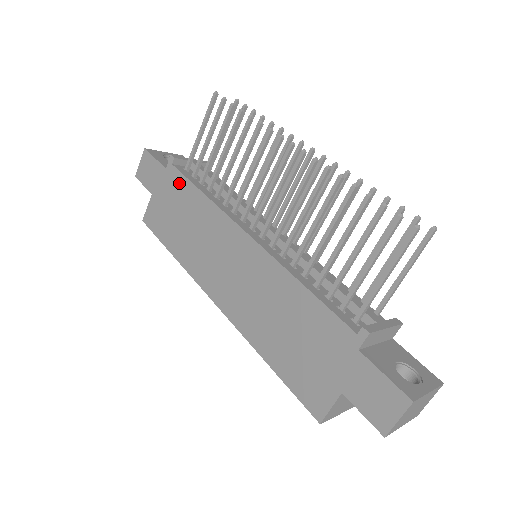
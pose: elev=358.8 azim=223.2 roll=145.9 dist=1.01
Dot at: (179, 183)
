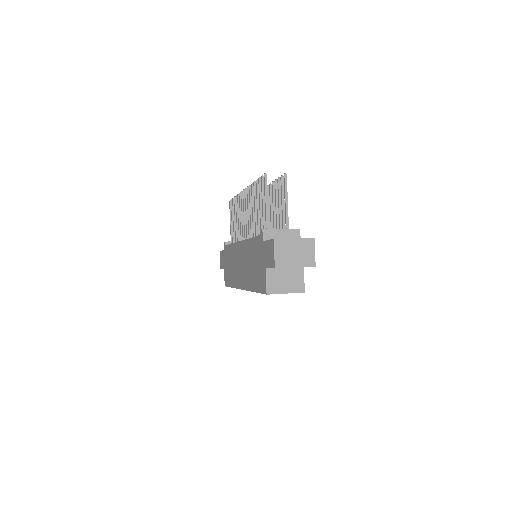
Dot at: (227, 250)
